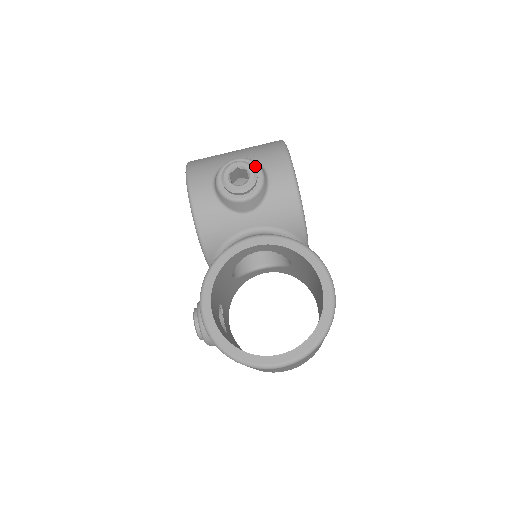
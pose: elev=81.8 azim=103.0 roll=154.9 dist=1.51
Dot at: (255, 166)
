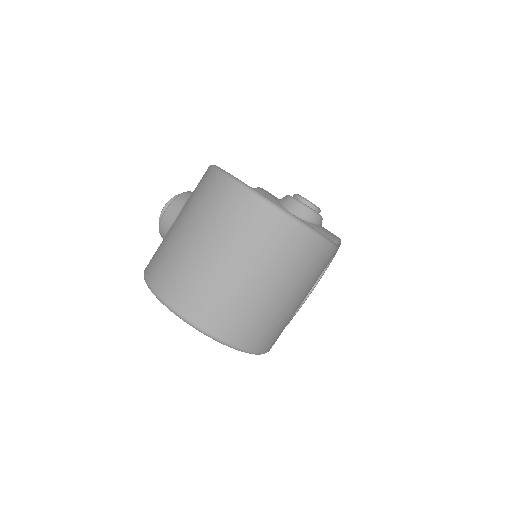
Dot at: occluded
